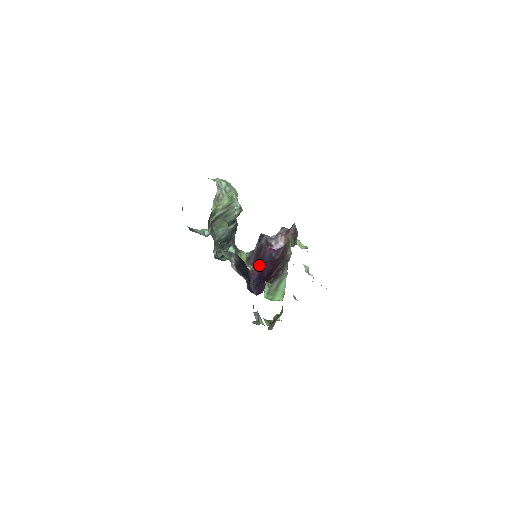
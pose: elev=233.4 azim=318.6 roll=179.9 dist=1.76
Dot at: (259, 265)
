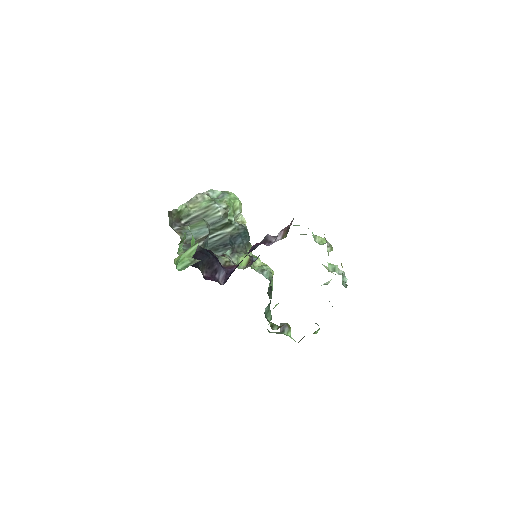
Dot at: occluded
